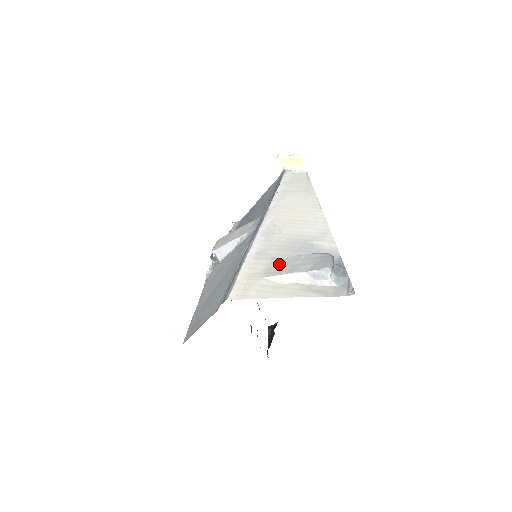
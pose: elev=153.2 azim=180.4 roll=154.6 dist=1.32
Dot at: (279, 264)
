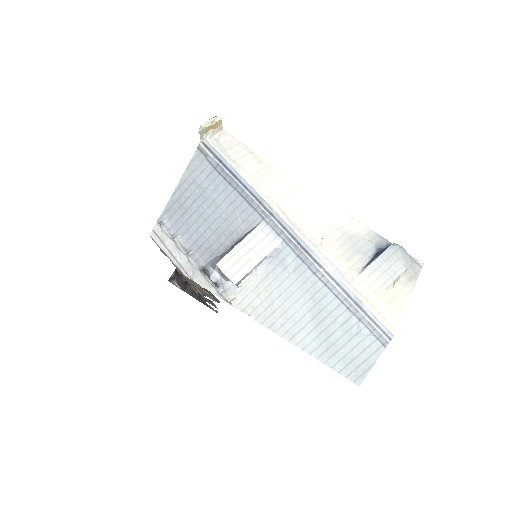
Dot at: (374, 275)
